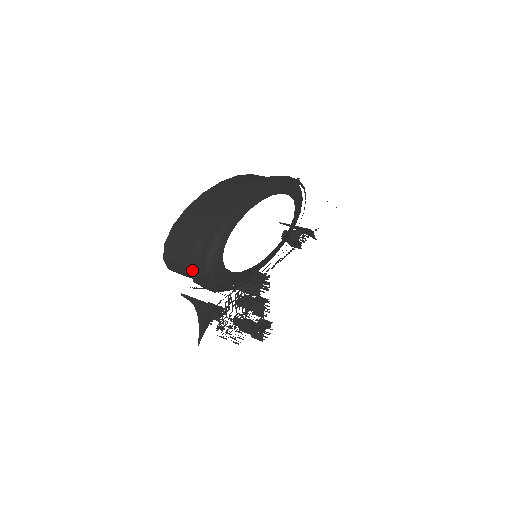
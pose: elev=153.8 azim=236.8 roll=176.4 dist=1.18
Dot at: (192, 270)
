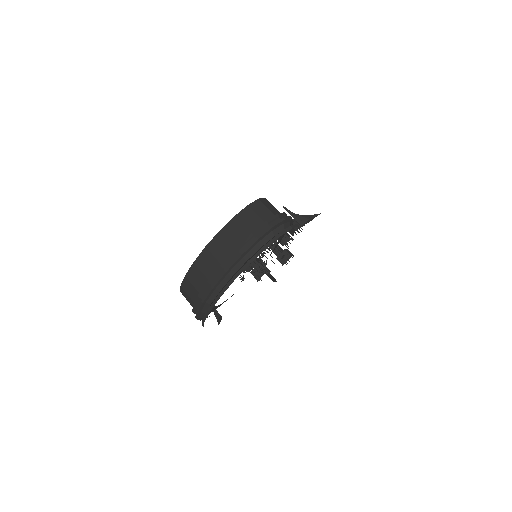
Dot at: occluded
